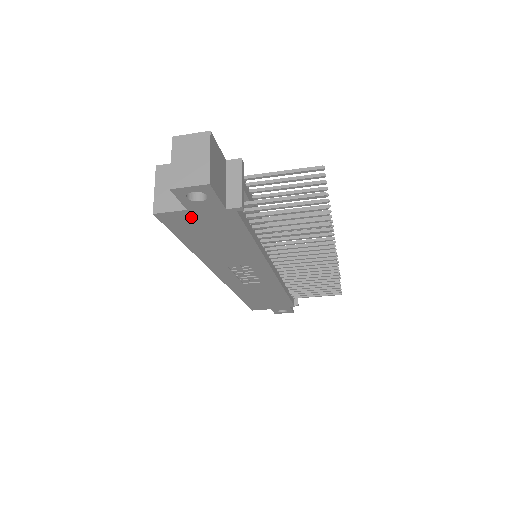
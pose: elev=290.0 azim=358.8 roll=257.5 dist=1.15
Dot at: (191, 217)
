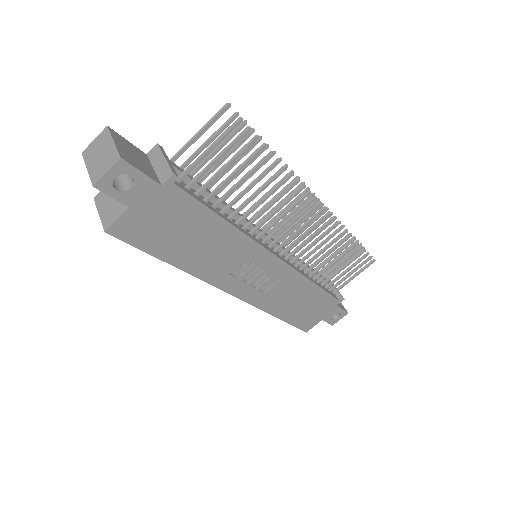
Dot at: (141, 217)
